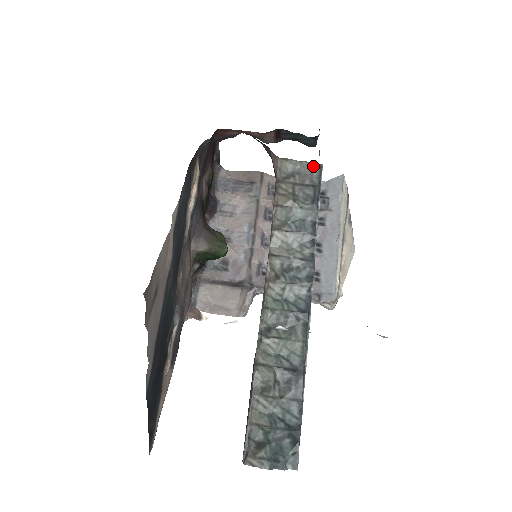
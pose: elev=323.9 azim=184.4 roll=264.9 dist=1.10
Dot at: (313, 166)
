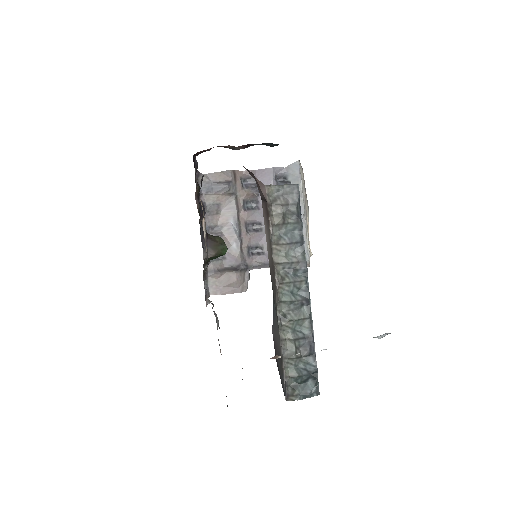
Dot at: (292, 187)
